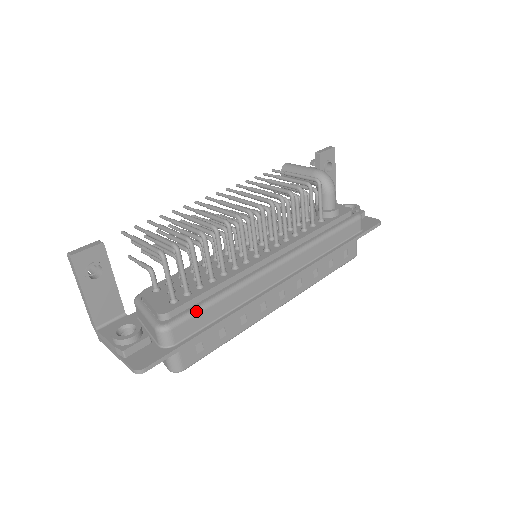
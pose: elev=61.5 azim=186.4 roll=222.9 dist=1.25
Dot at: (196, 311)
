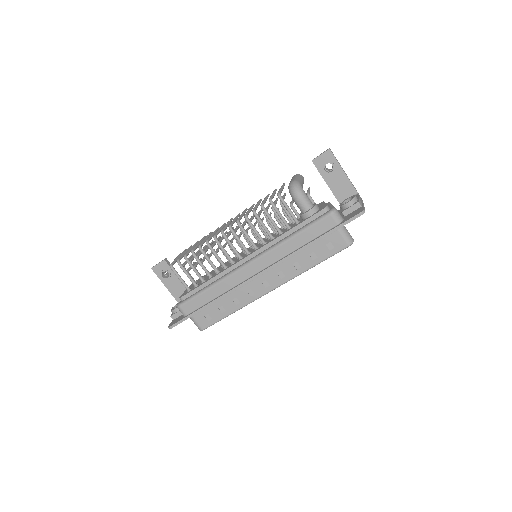
Dot at: (193, 297)
